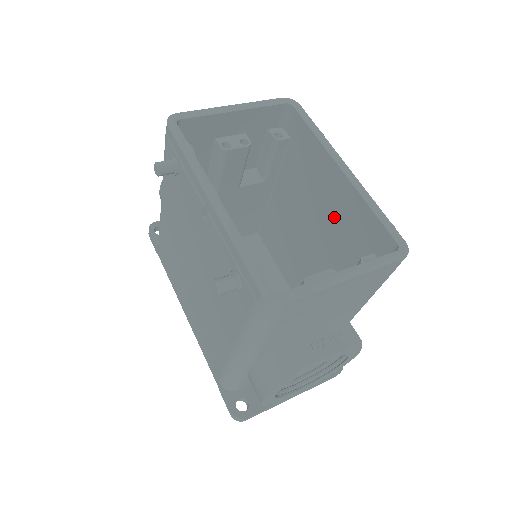
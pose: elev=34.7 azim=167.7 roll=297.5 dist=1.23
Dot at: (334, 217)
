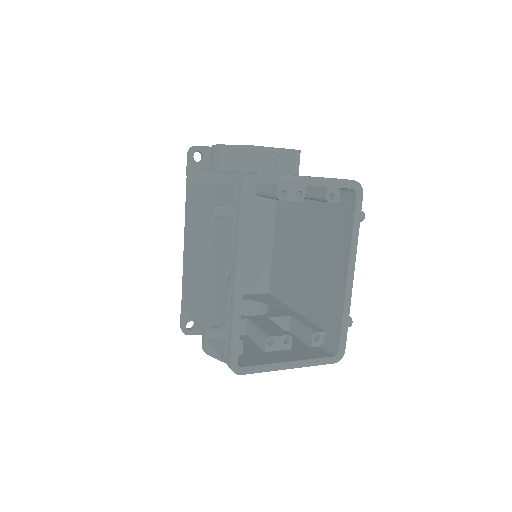
Dot at: (323, 282)
